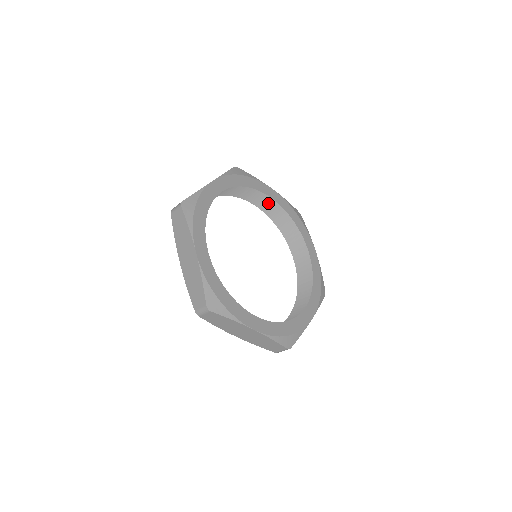
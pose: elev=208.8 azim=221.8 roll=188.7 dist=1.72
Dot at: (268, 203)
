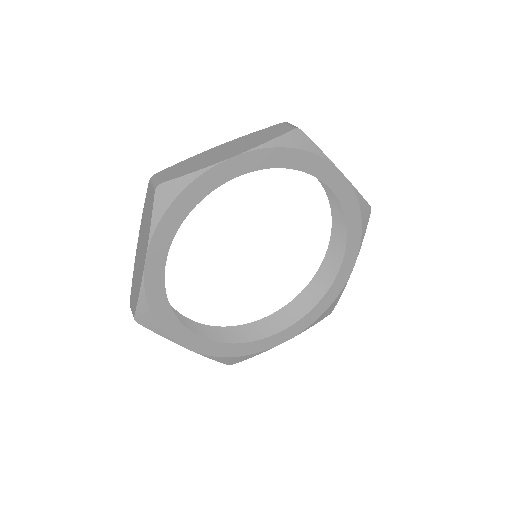
Dot at: occluded
